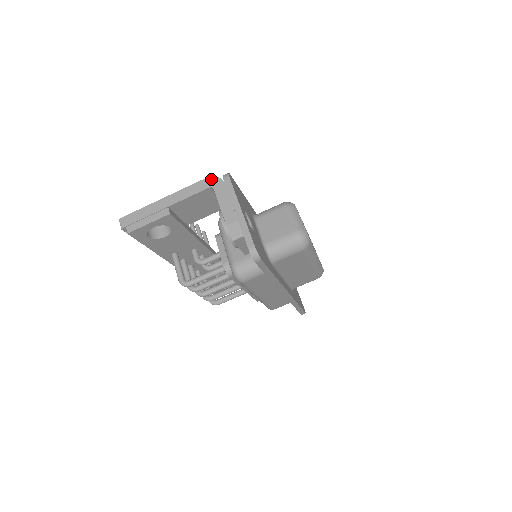
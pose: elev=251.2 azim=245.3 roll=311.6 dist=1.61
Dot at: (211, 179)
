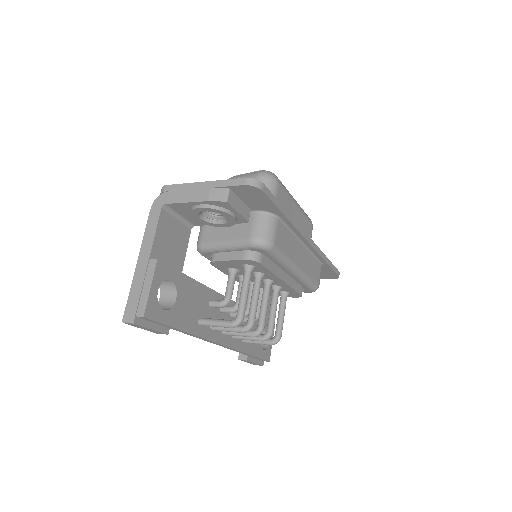
Dot at: (155, 204)
